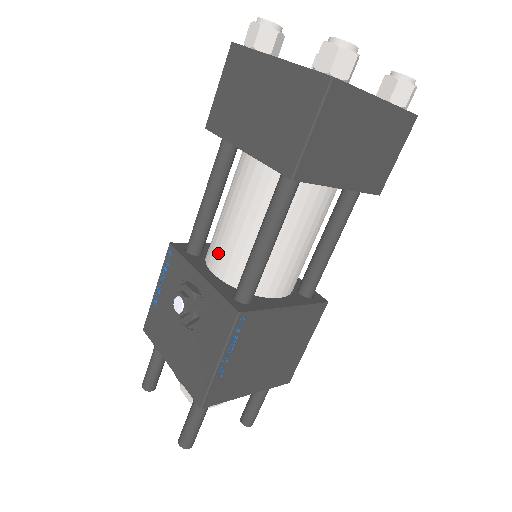
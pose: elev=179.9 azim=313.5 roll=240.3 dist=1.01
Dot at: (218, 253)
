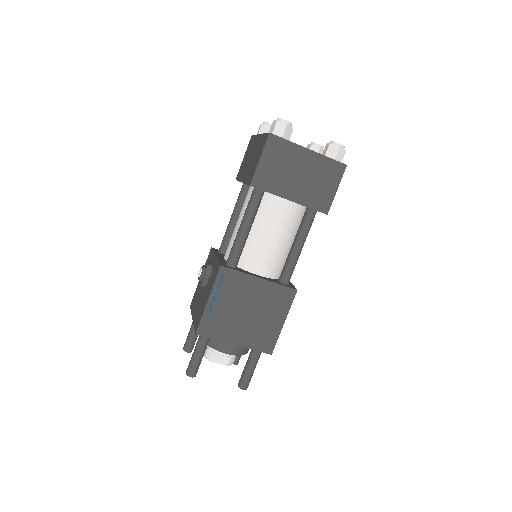
Dot at: (228, 245)
